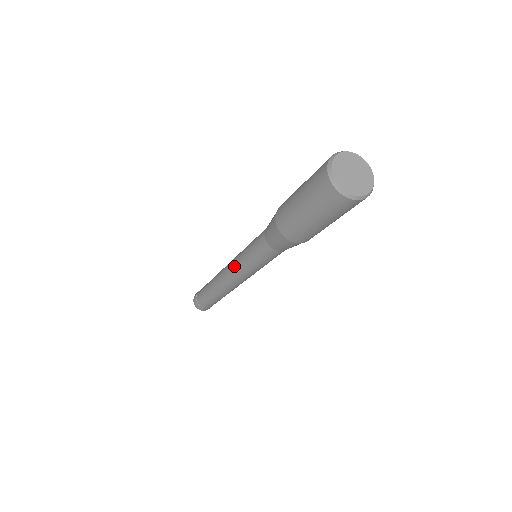
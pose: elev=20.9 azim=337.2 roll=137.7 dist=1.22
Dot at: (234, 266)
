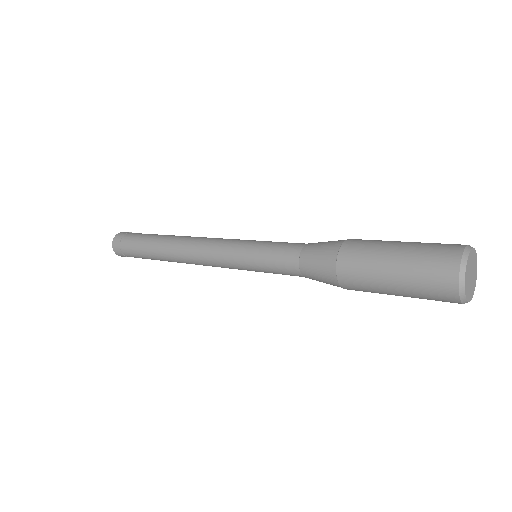
Dot at: (224, 265)
